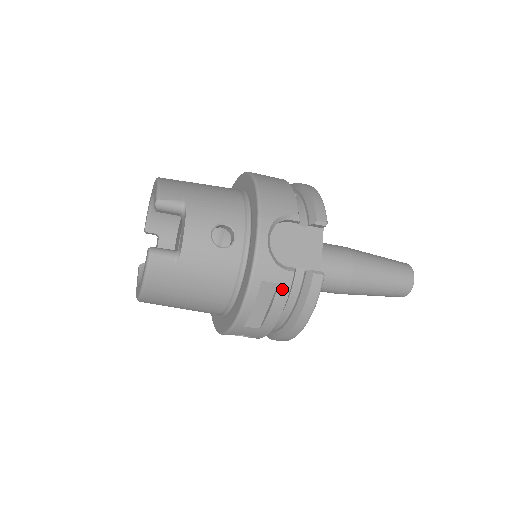
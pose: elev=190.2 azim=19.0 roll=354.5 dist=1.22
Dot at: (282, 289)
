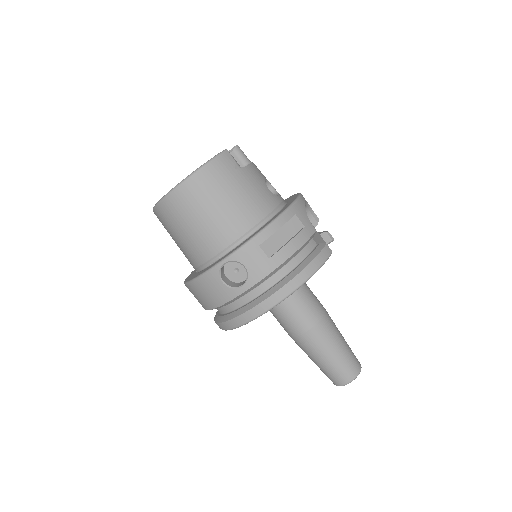
Dot at: (305, 233)
